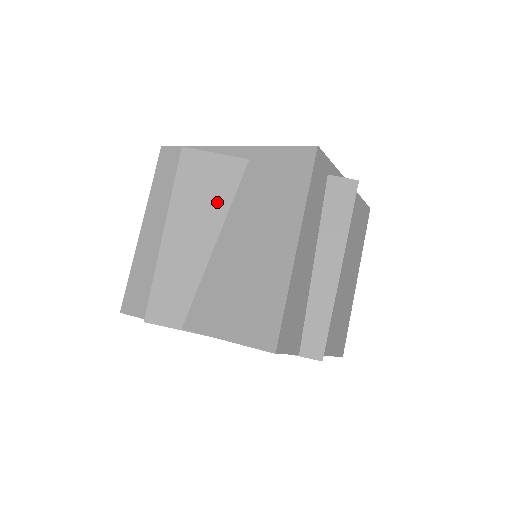
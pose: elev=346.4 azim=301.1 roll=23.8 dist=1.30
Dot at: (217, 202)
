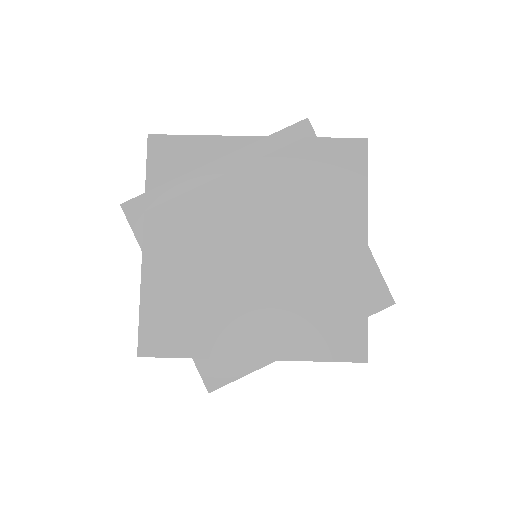
Dot at: occluded
